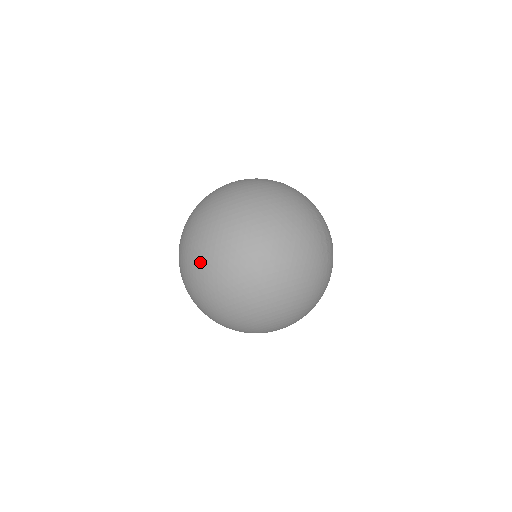
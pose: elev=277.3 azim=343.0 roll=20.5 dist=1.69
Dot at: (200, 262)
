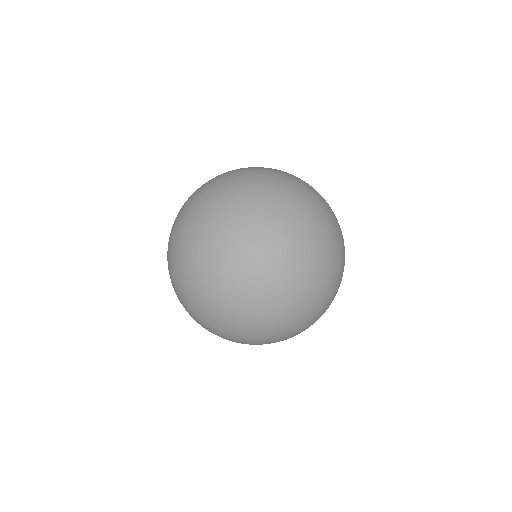
Dot at: (252, 272)
